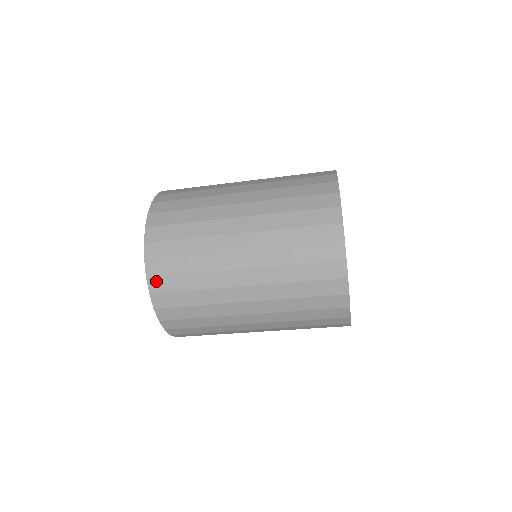
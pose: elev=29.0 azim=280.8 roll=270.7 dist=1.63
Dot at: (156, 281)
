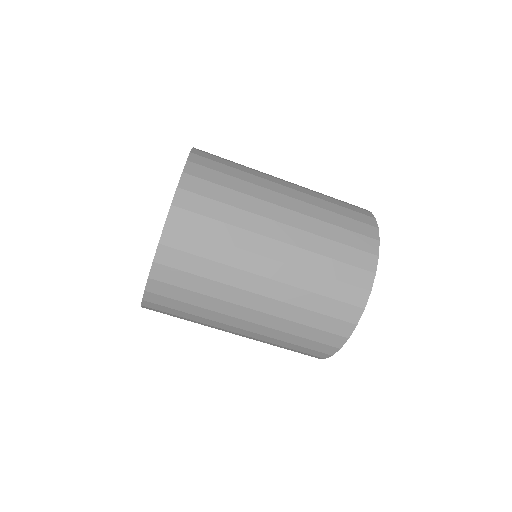
Dot at: (174, 232)
